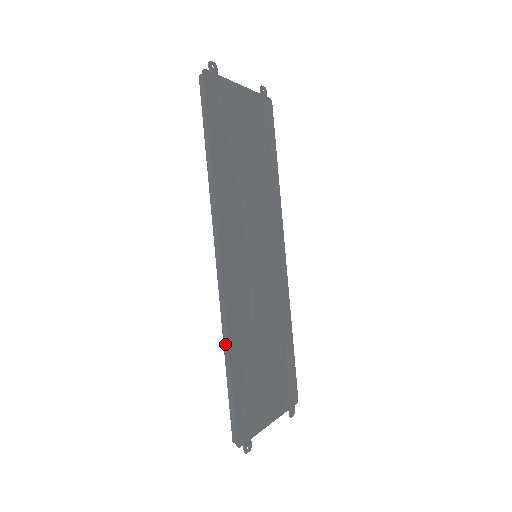
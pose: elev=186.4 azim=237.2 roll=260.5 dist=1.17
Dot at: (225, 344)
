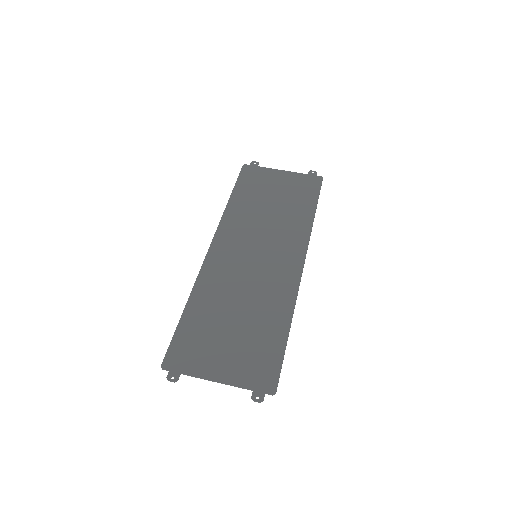
Dot at: (190, 296)
